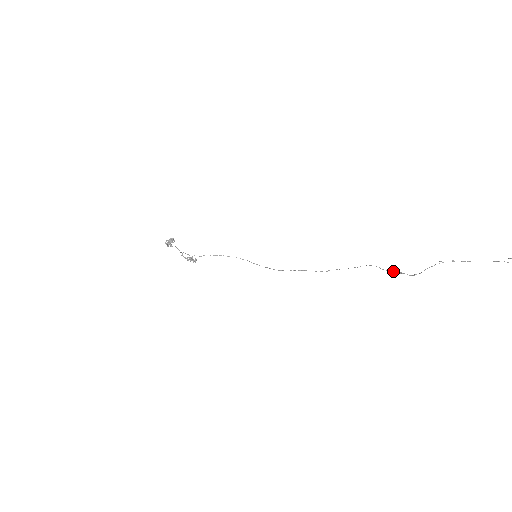
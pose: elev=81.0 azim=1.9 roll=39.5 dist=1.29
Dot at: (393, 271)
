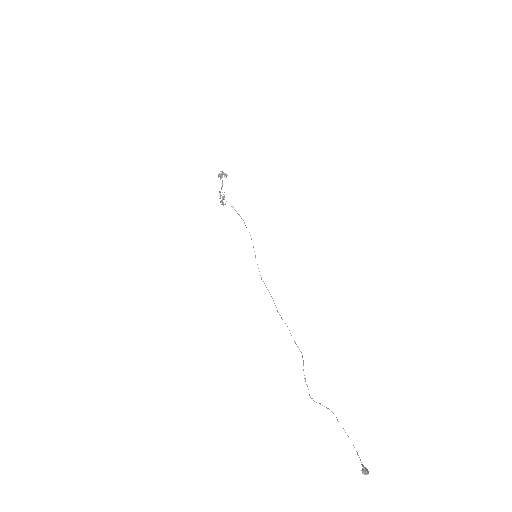
Dot at: occluded
